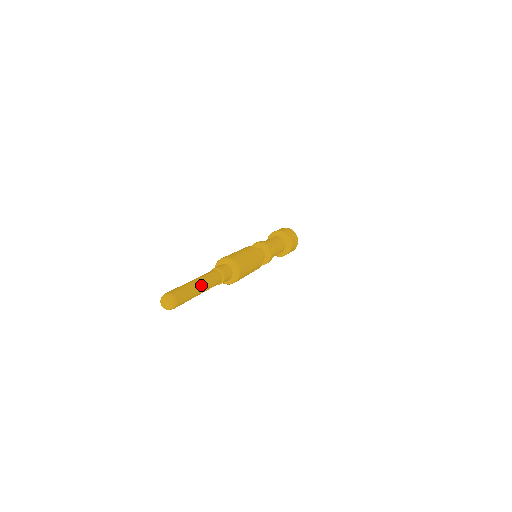
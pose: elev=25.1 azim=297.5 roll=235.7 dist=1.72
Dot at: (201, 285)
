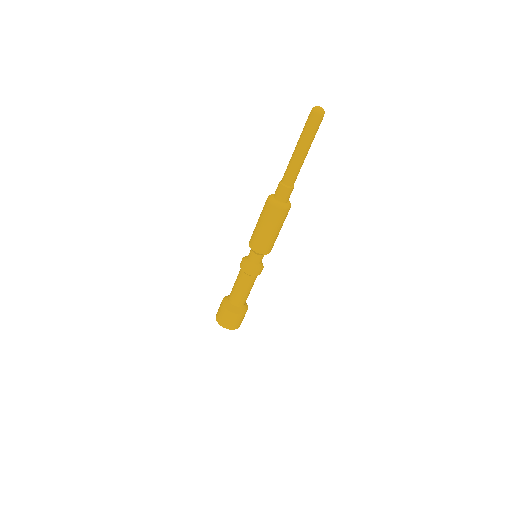
Dot at: (307, 152)
